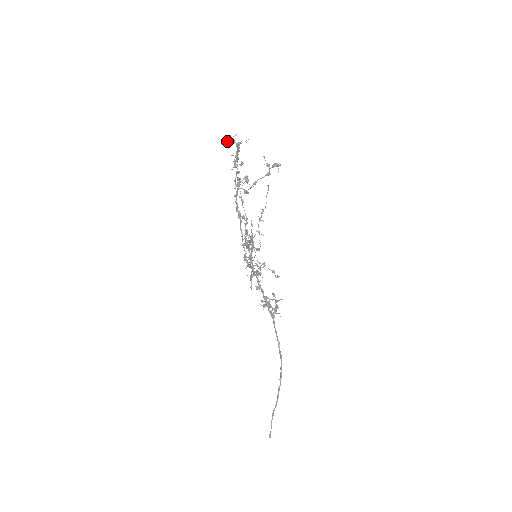
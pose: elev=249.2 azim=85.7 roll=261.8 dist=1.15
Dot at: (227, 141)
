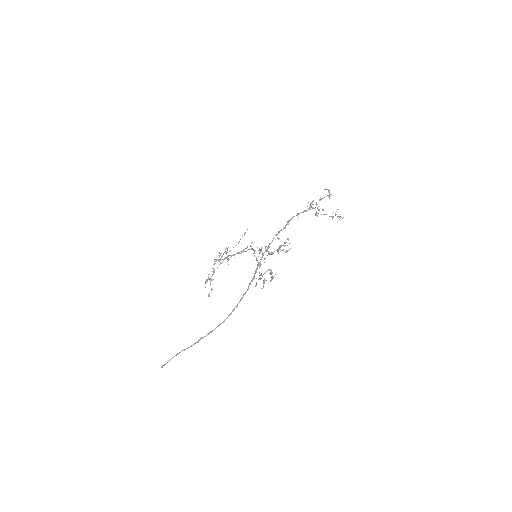
Dot at: (327, 189)
